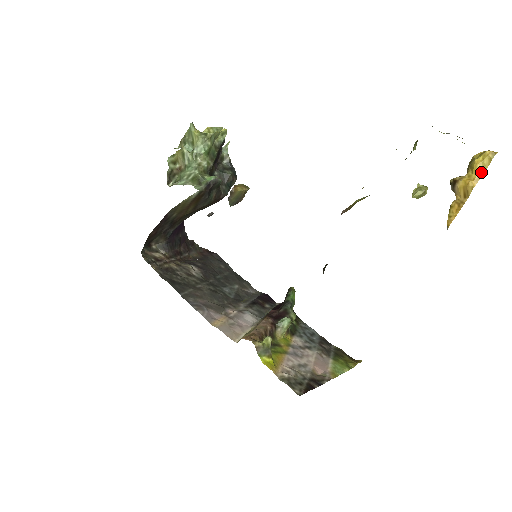
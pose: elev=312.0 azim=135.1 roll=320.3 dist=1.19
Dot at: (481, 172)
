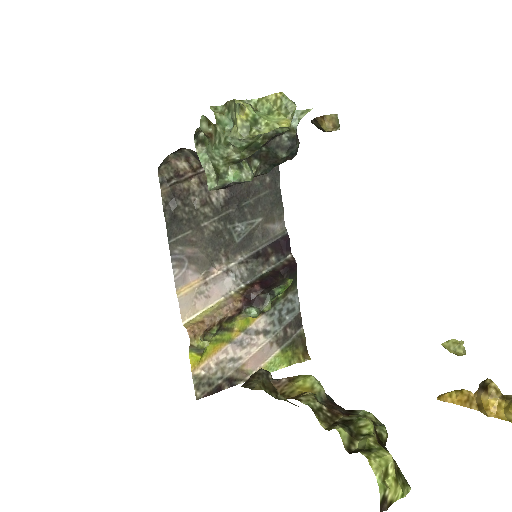
Dot at: (510, 420)
